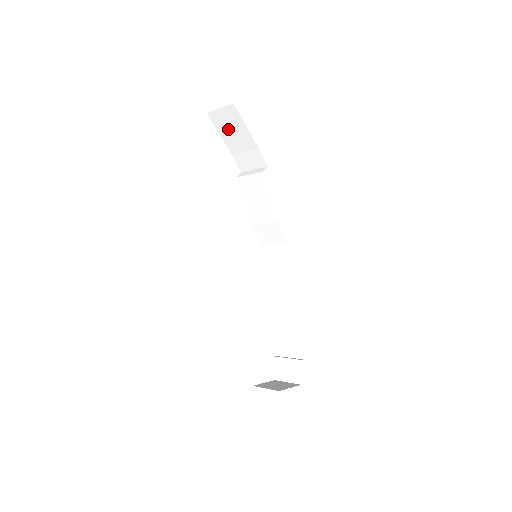
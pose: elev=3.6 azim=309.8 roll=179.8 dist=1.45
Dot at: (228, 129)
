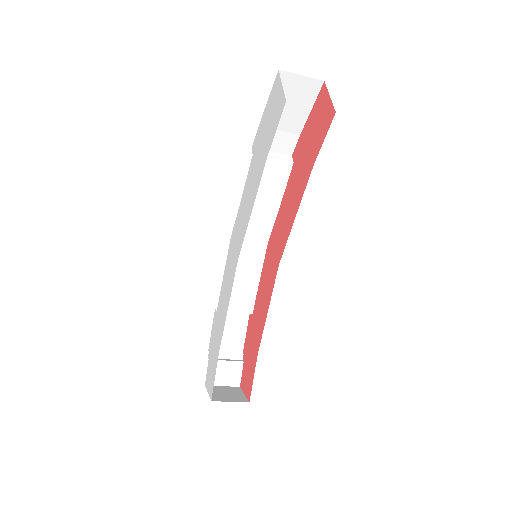
Dot at: (286, 100)
